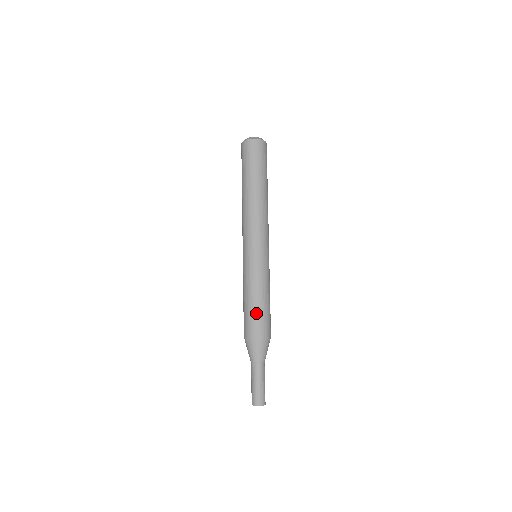
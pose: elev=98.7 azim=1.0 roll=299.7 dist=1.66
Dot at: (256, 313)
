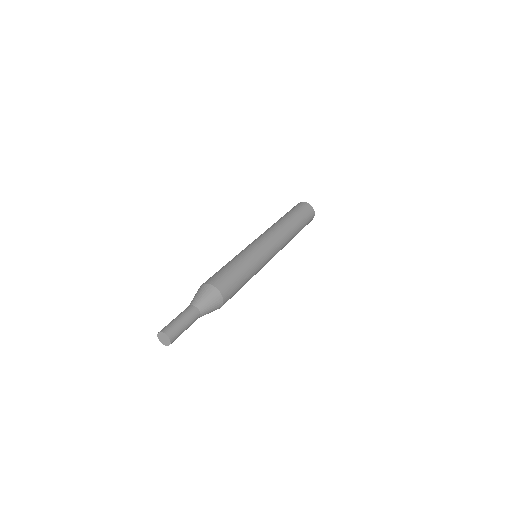
Dot at: (231, 275)
